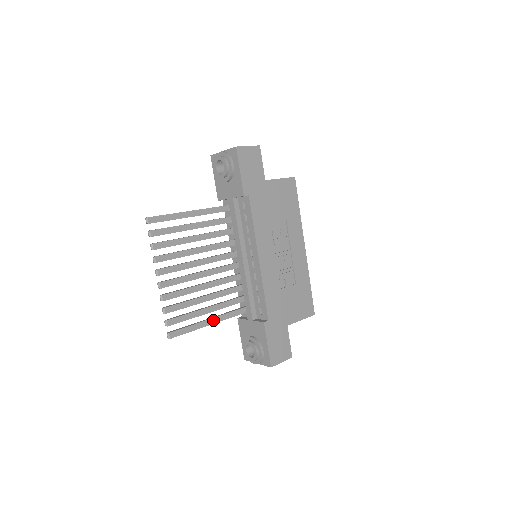
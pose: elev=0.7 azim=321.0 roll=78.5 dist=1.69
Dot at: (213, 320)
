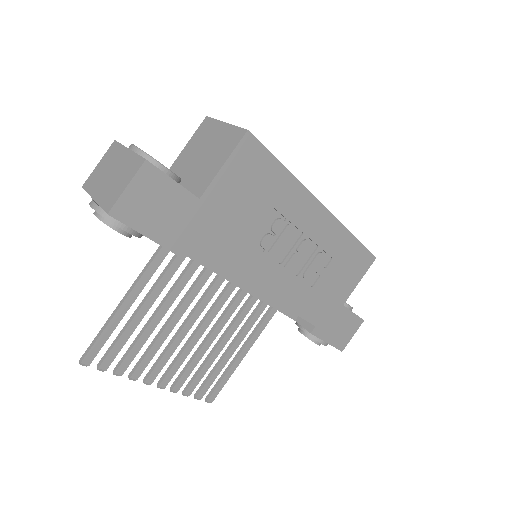
Dot at: (247, 347)
